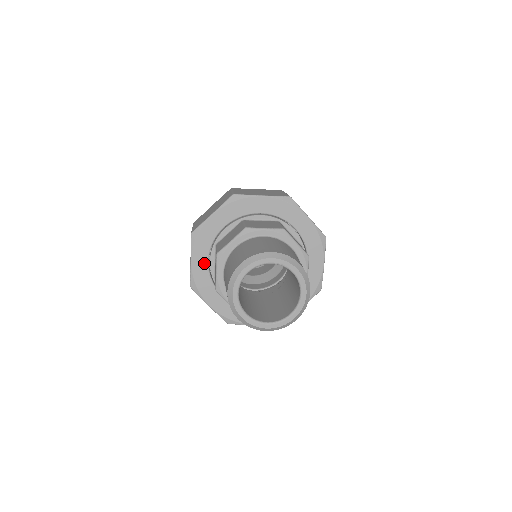
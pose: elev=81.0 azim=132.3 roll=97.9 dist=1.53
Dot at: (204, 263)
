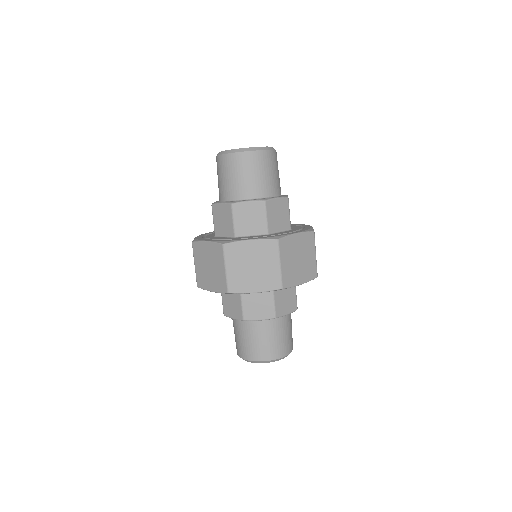
Dot at: occluded
